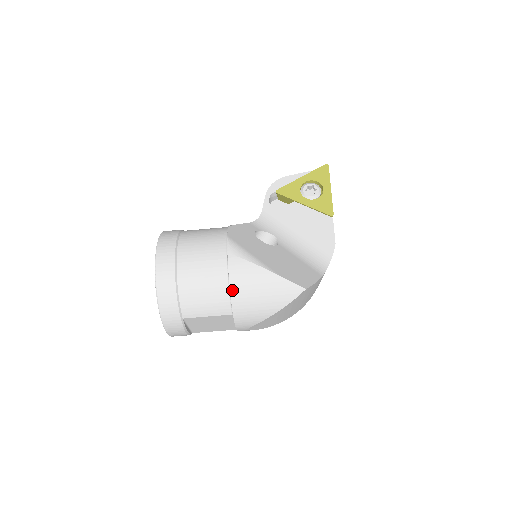
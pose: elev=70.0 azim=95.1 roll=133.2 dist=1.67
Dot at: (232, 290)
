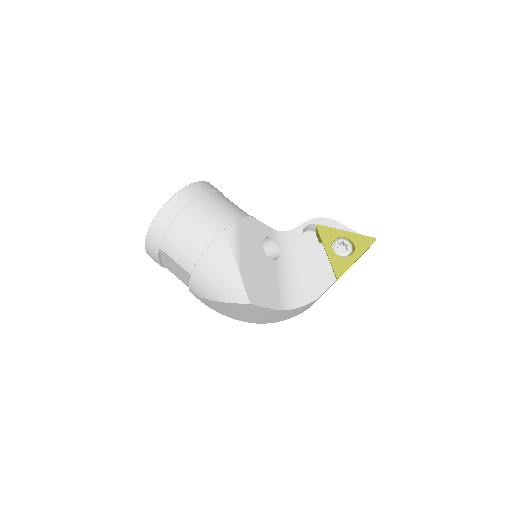
Dot at: (203, 257)
